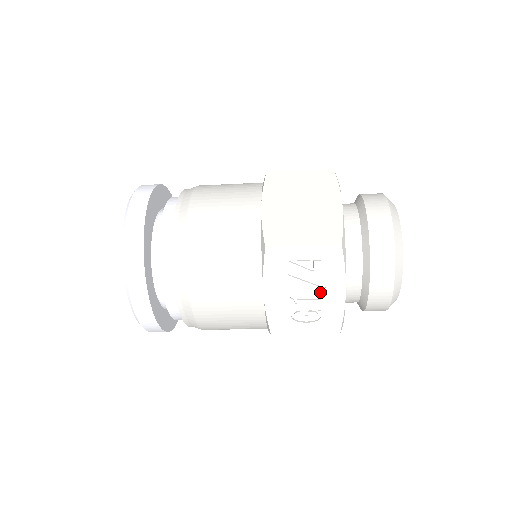
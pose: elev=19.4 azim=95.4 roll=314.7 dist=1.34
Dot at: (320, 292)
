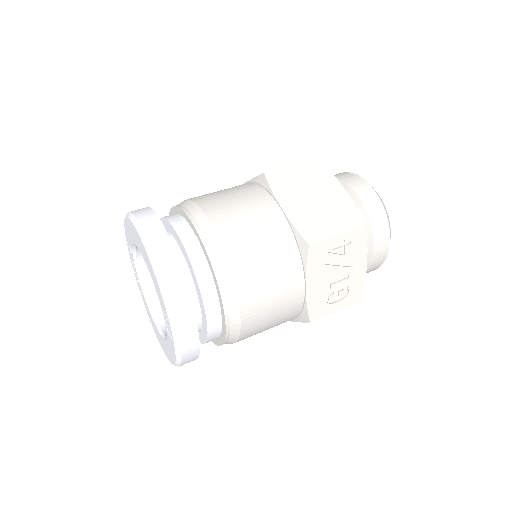
Dot at: (349, 271)
